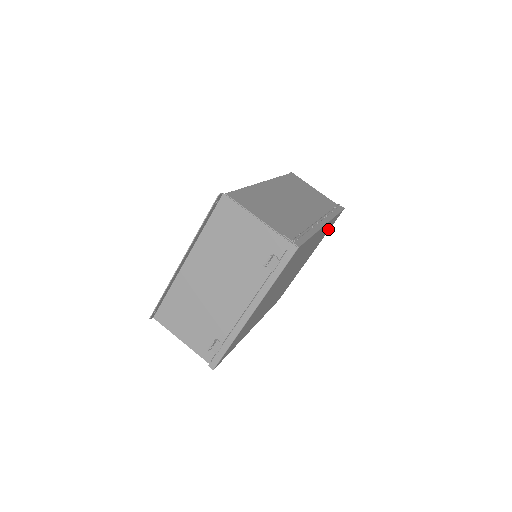
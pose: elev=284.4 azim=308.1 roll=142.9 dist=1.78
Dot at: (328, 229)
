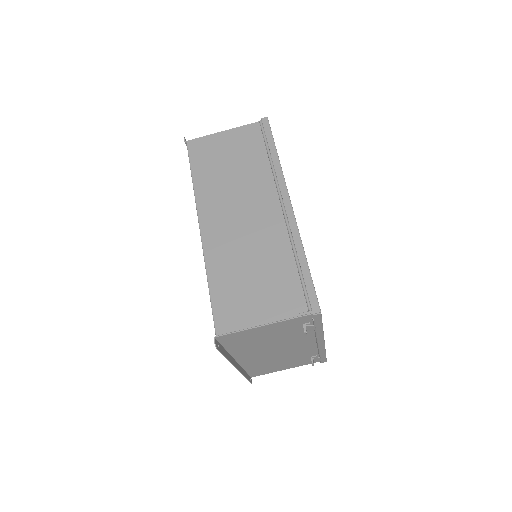
Dot at: occluded
